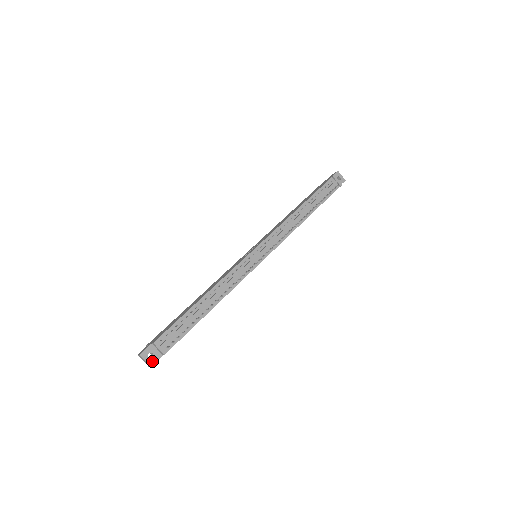
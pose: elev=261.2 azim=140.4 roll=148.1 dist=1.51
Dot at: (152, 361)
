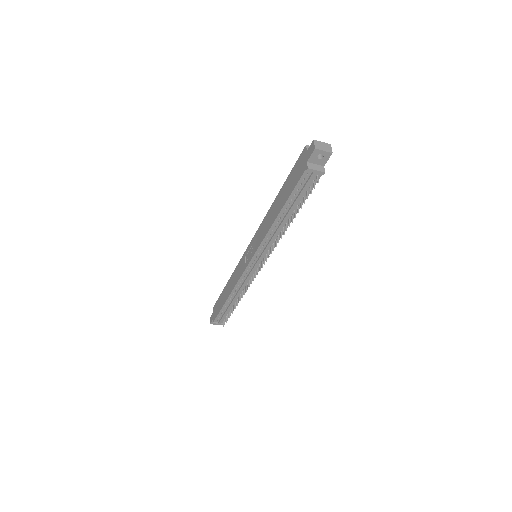
Dot at: occluded
